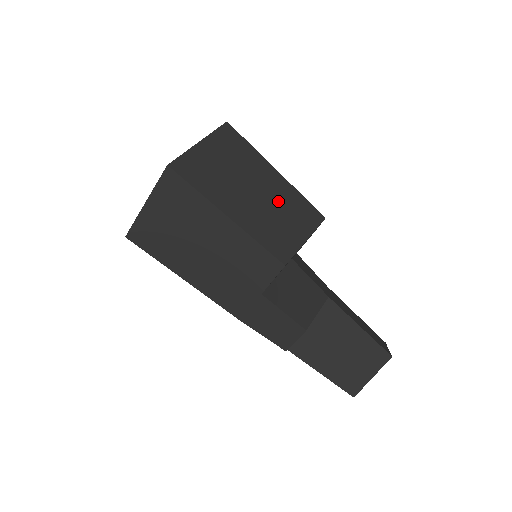
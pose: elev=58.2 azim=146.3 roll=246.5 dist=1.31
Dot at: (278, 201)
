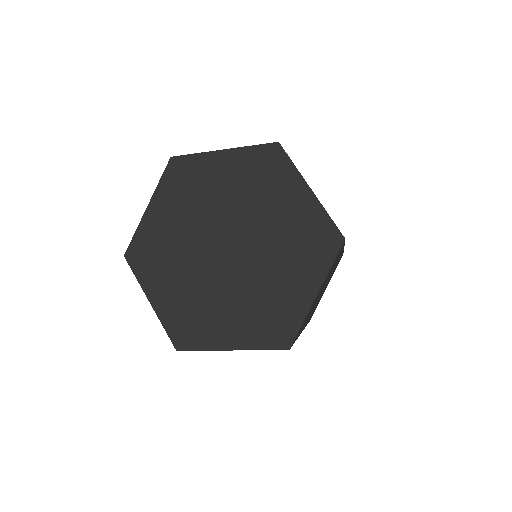
Dot at: occluded
